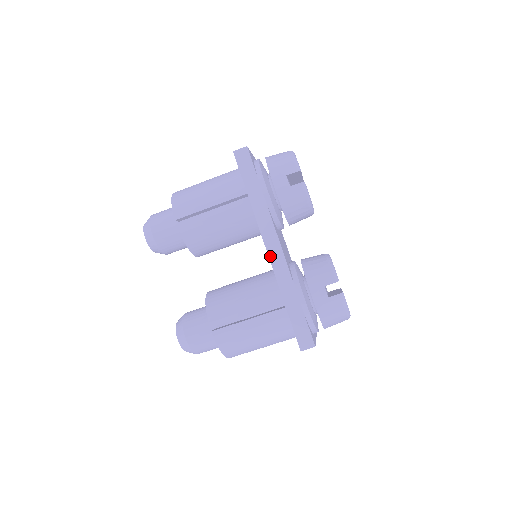
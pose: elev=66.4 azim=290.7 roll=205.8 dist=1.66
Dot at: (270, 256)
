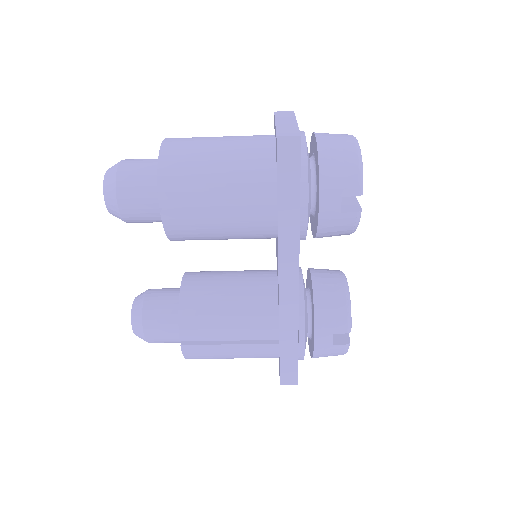
Dot at: (281, 288)
